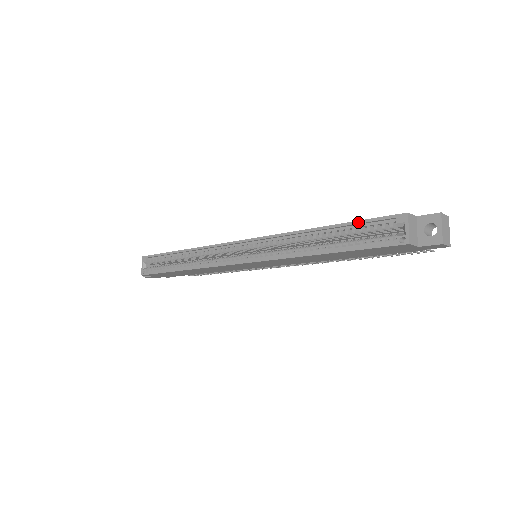
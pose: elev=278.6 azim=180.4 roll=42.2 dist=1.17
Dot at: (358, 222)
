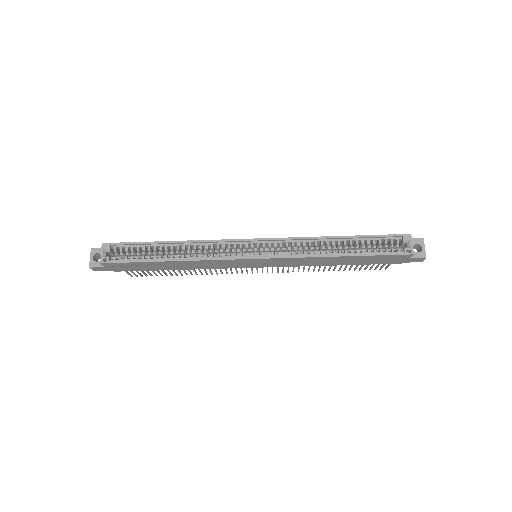
Dot at: (374, 236)
